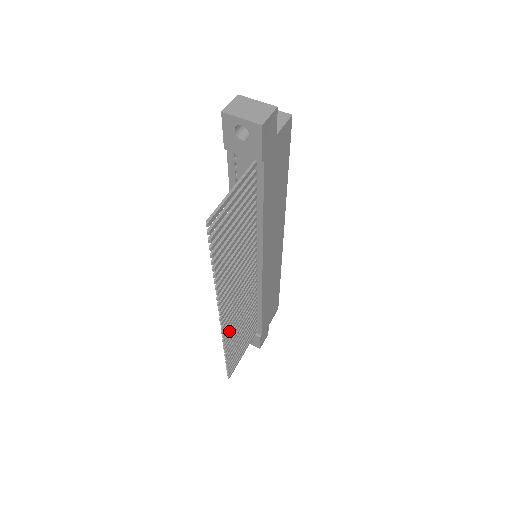
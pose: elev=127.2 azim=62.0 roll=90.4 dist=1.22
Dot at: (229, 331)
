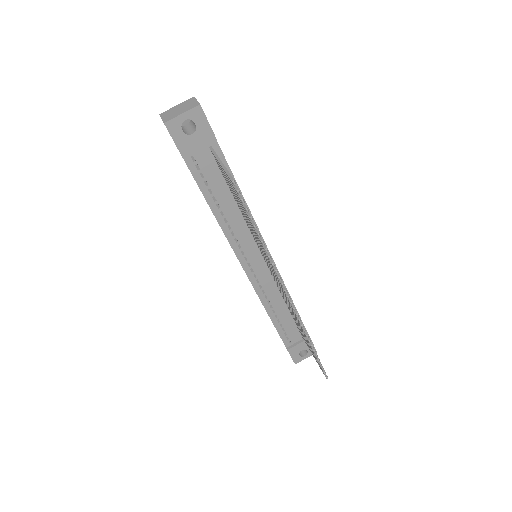
Dot at: occluded
